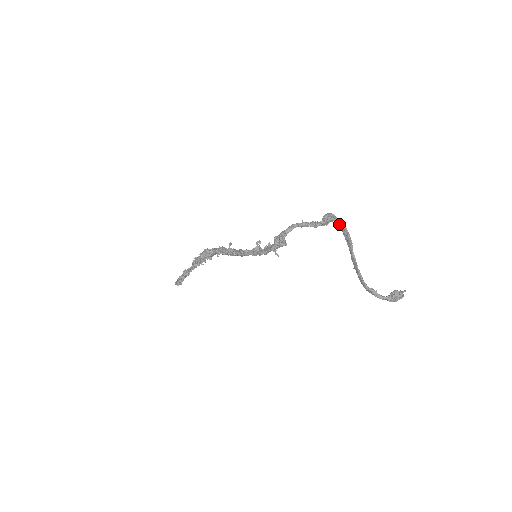
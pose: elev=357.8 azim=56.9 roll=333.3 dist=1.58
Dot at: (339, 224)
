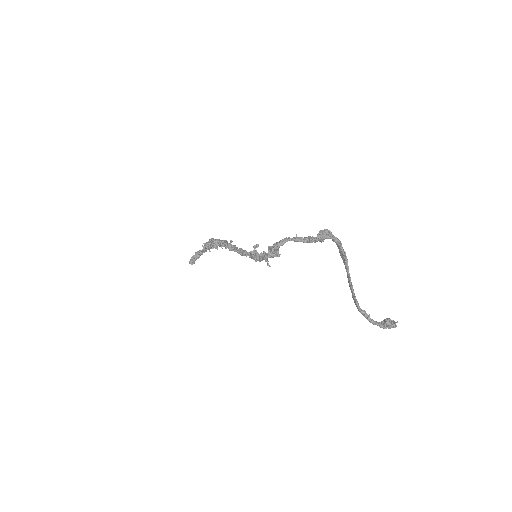
Dot at: (335, 242)
